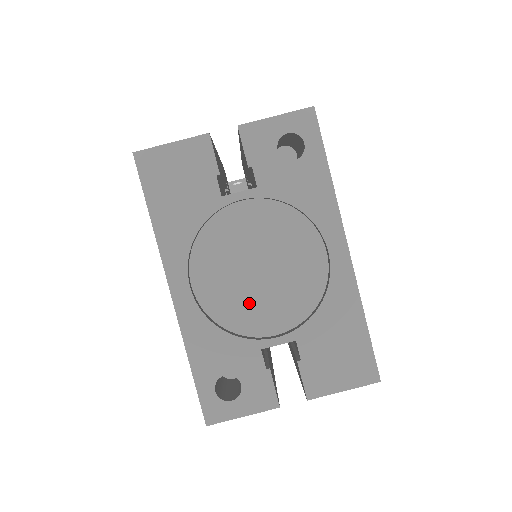
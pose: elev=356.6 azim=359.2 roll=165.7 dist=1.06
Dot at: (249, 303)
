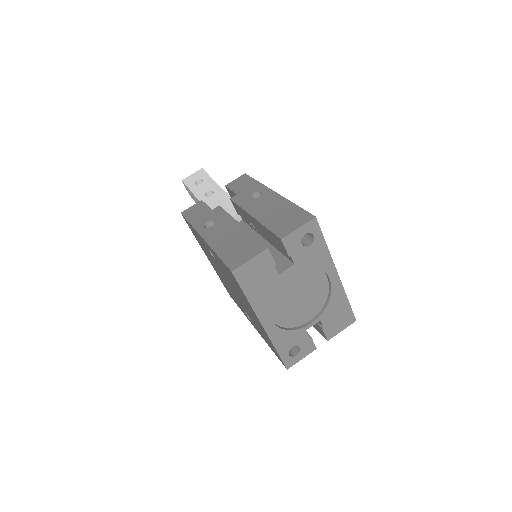
Dot at: (296, 313)
